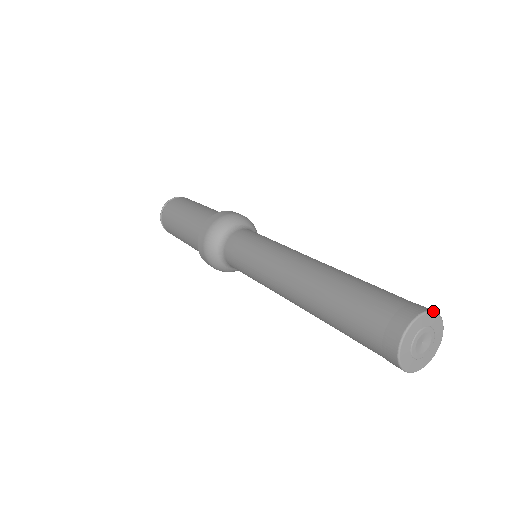
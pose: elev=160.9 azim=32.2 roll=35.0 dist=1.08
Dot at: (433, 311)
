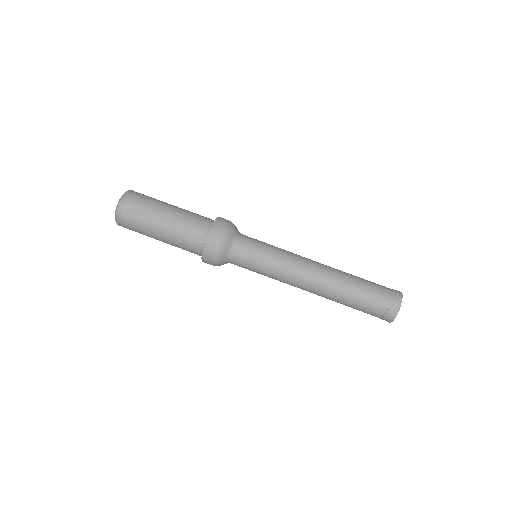
Dot at: occluded
